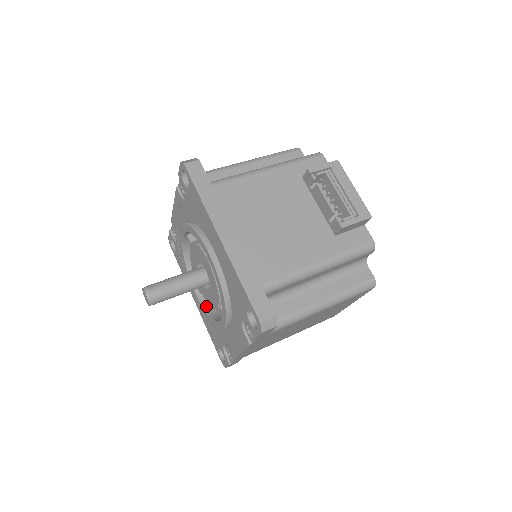
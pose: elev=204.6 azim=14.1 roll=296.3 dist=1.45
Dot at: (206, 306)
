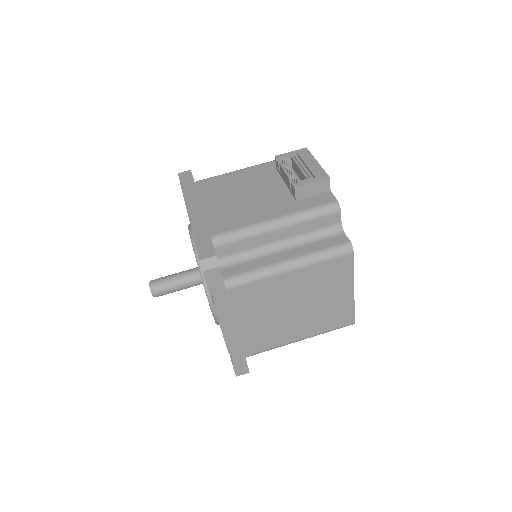
Dot at: occluded
